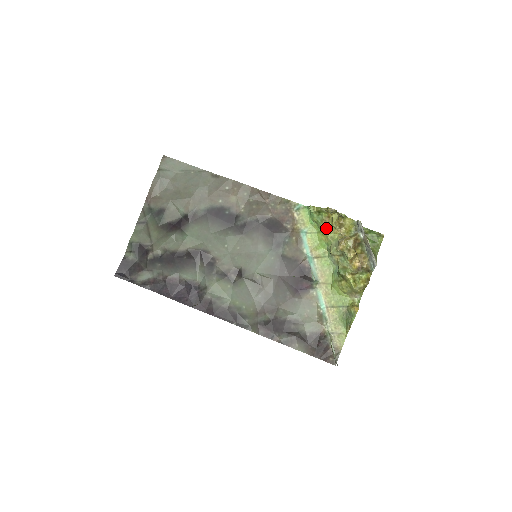
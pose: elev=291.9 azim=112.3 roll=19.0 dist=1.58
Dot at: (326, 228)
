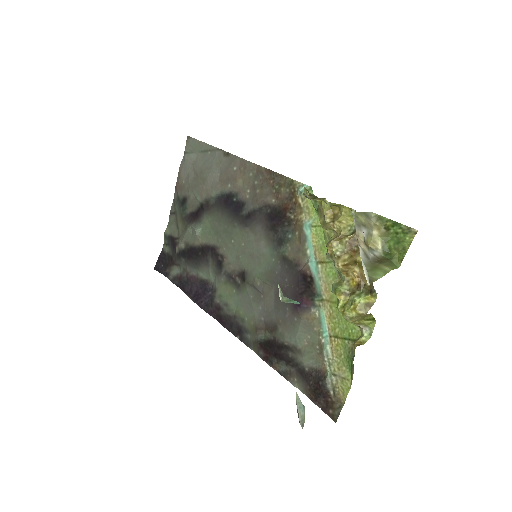
Dot at: (321, 221)
